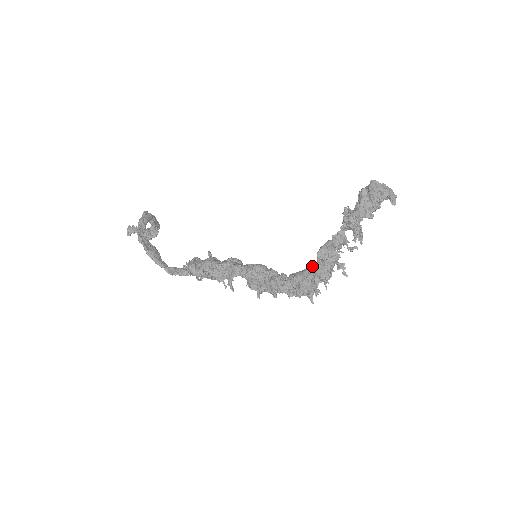
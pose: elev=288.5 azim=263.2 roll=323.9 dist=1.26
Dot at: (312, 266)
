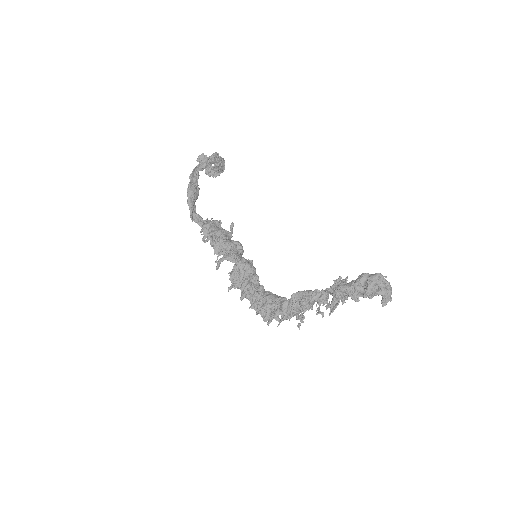
Dot at: (286, 298)
